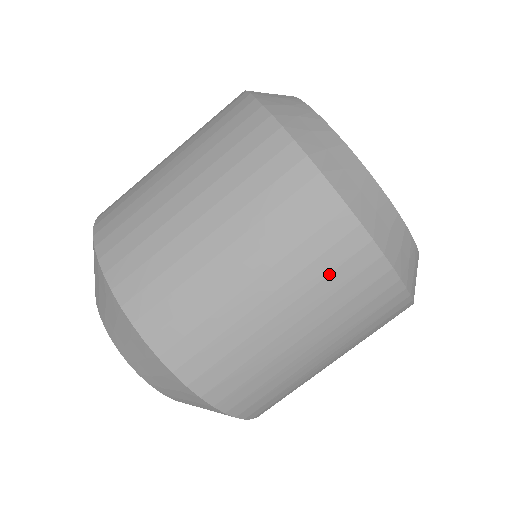
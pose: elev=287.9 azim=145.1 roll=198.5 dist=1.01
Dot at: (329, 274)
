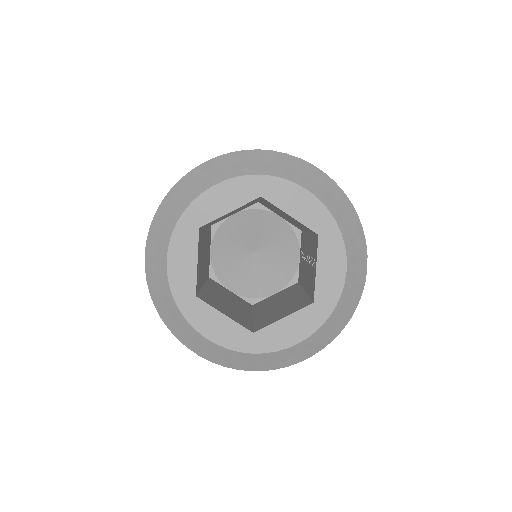
Dot at: occluded
